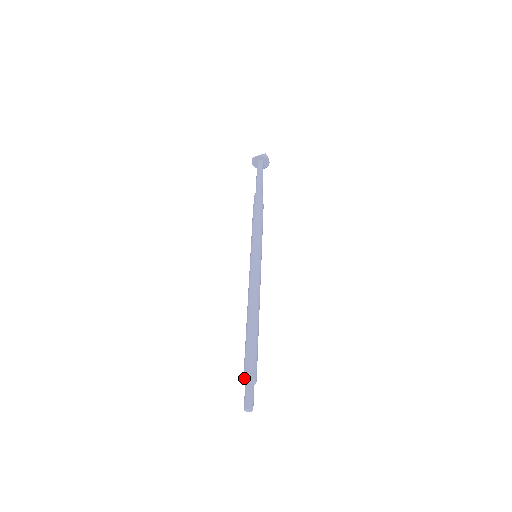
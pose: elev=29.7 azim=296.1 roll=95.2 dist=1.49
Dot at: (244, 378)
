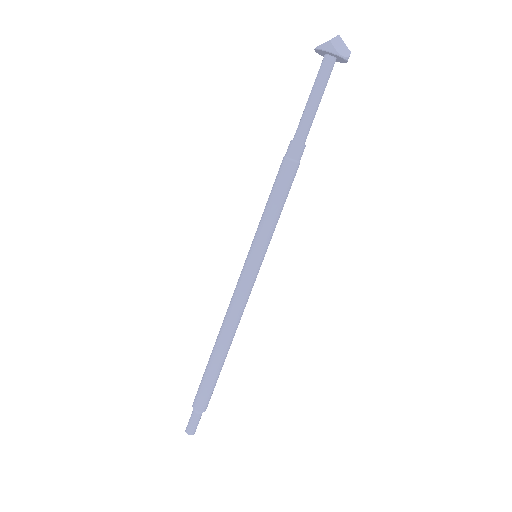
Dot at: occluded
